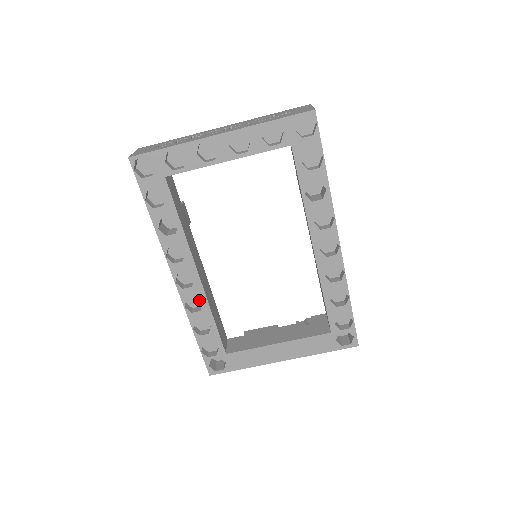
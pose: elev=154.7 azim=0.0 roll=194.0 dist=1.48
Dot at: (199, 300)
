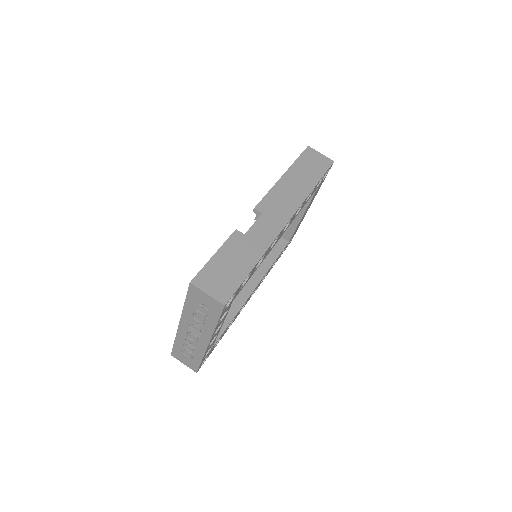
Dot at: occluded
